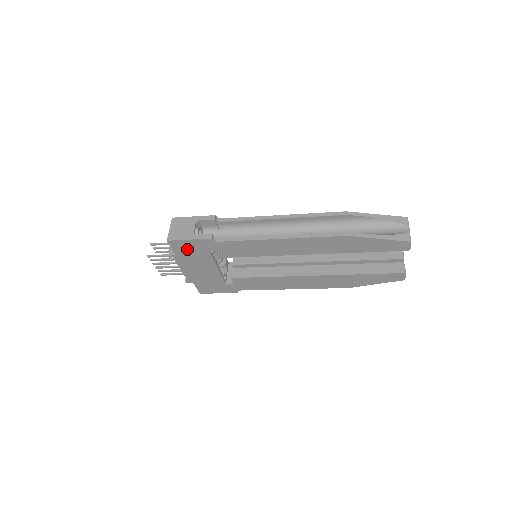
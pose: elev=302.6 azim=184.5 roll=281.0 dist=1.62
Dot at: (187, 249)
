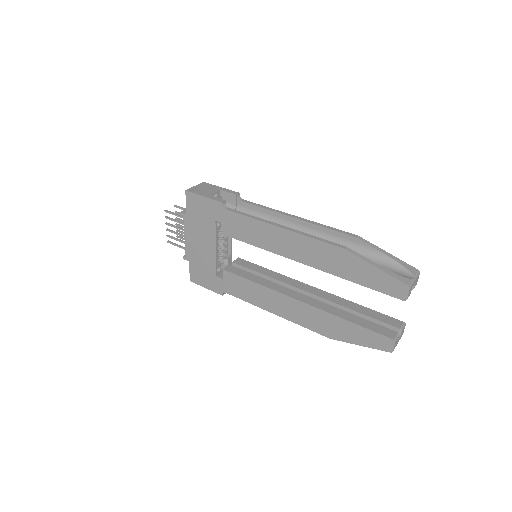
Dot at: (198, 209)
